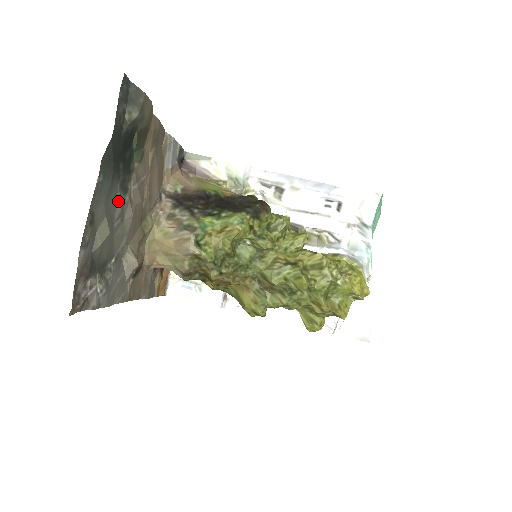
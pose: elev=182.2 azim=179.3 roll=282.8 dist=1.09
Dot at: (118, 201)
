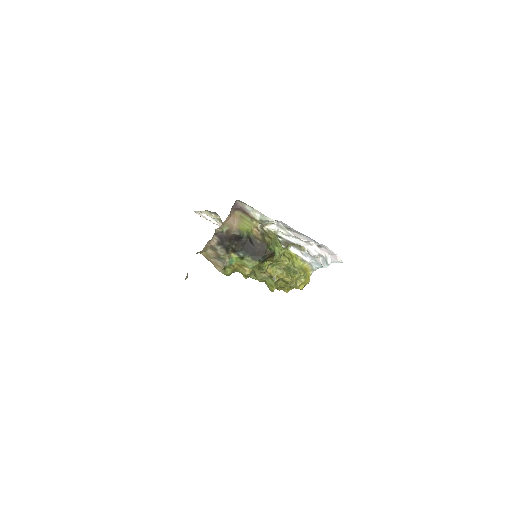
Dot at: occluded
